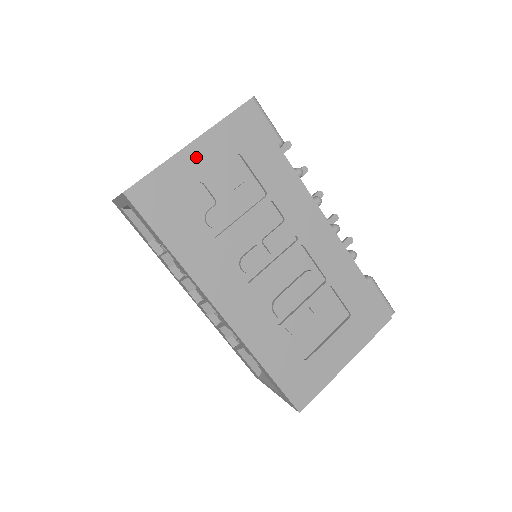
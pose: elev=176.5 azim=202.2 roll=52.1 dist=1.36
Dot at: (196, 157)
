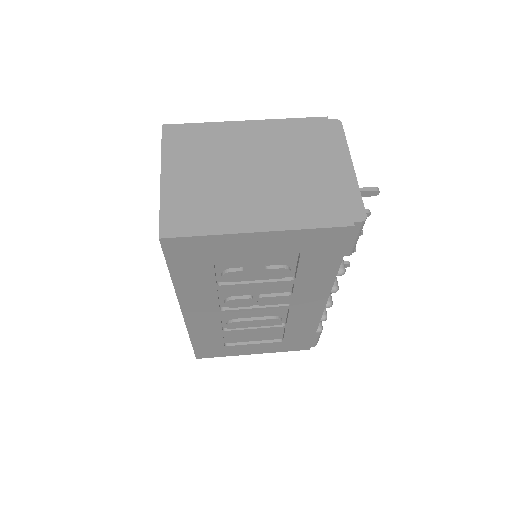
Dot at: (256, 242)
